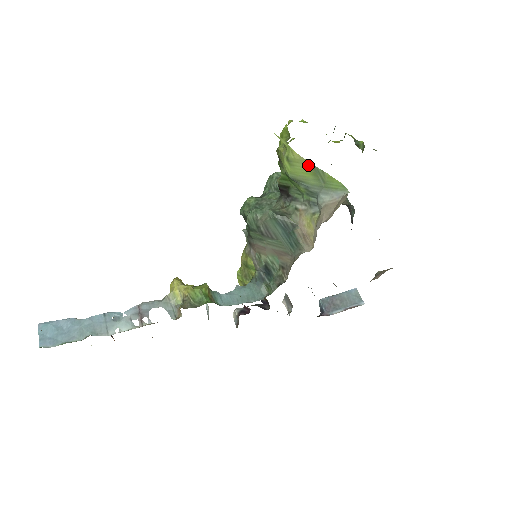
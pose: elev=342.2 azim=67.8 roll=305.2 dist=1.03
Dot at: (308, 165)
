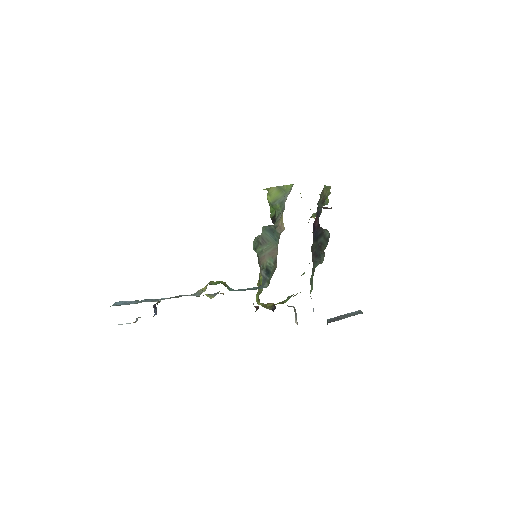
Dot at: (277, 188)
